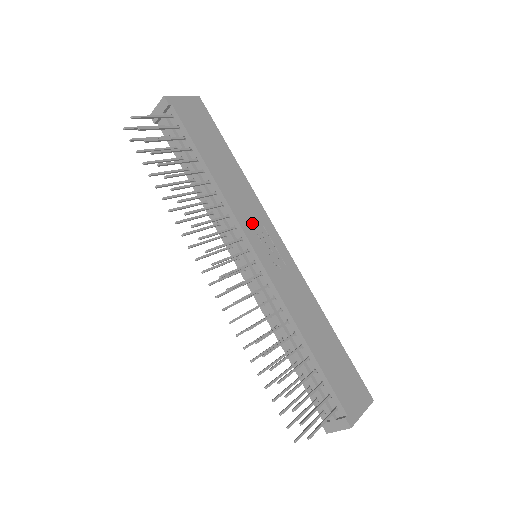
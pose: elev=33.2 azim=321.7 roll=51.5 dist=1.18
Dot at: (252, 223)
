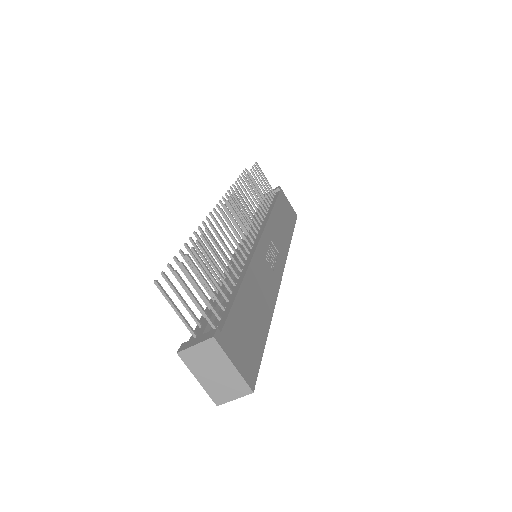
Dot at: (273, 240)
